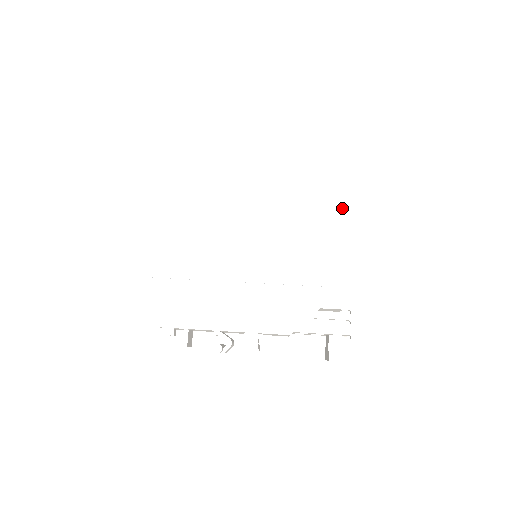
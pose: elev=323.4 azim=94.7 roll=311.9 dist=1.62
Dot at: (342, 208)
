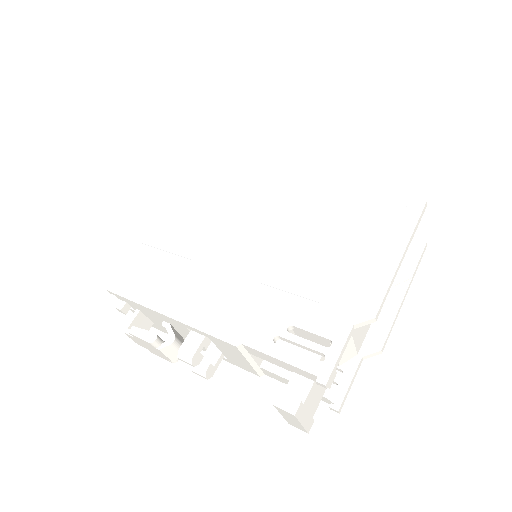
Dot at: (377, 214)
